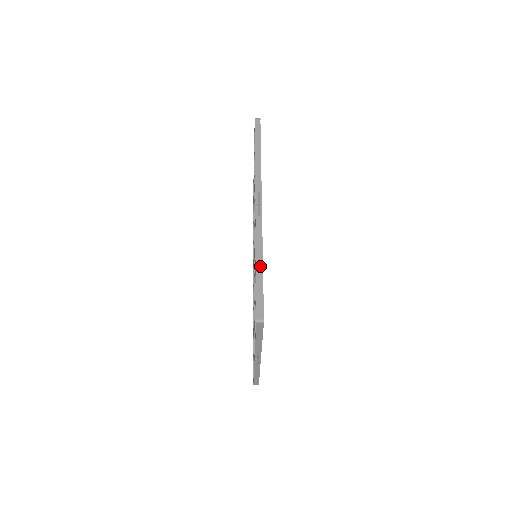
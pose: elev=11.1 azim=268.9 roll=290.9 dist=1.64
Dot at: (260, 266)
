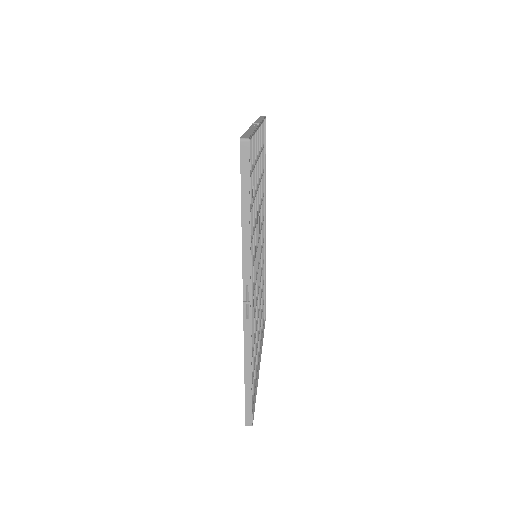
Dot at: (249, 377)
